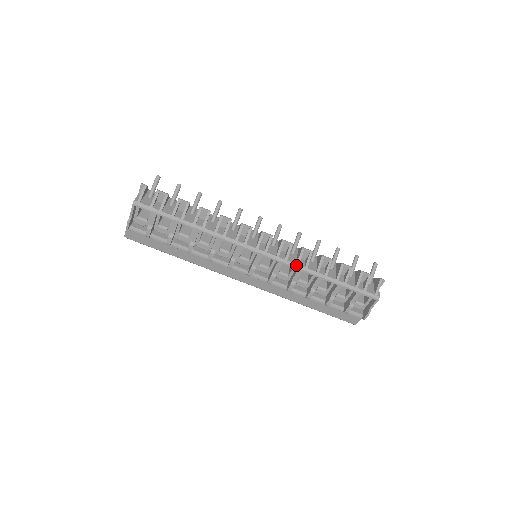
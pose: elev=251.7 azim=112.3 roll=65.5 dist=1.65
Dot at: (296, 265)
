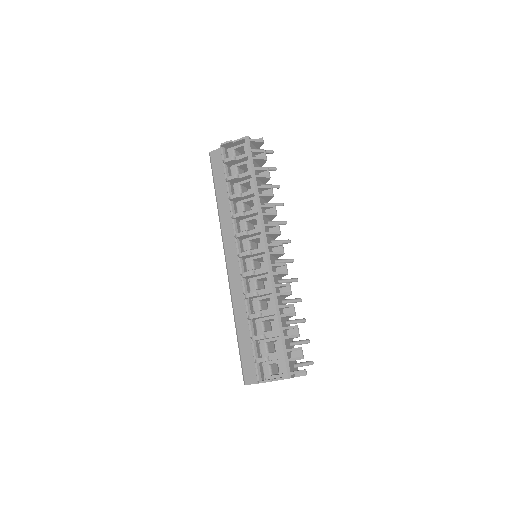
Dot at: (274, 284)
